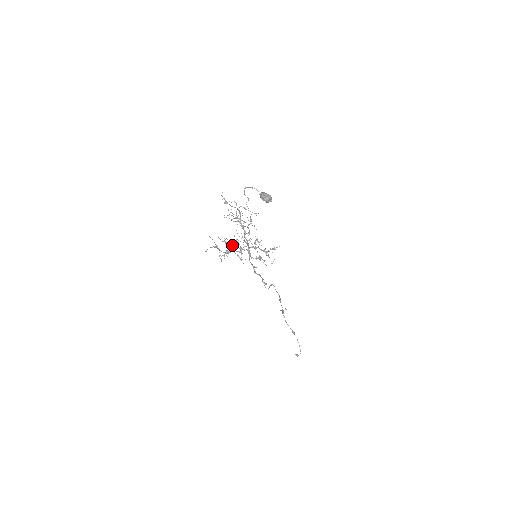
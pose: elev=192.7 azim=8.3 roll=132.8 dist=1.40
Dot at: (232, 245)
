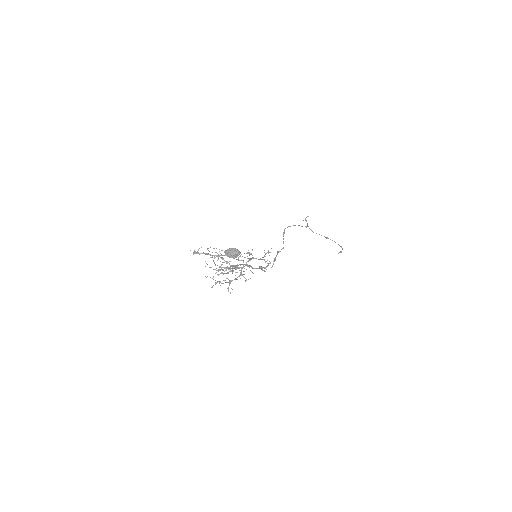
Dot at: occluded
